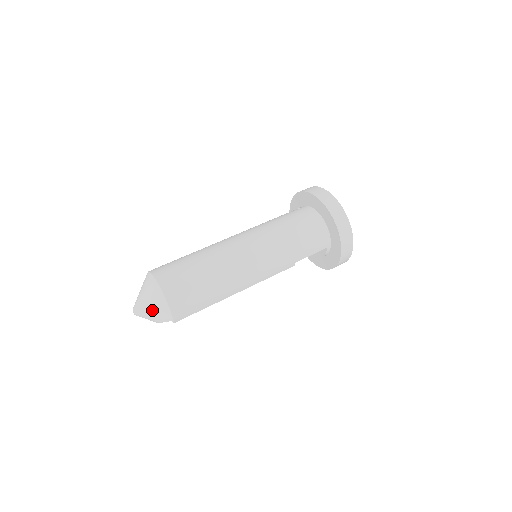
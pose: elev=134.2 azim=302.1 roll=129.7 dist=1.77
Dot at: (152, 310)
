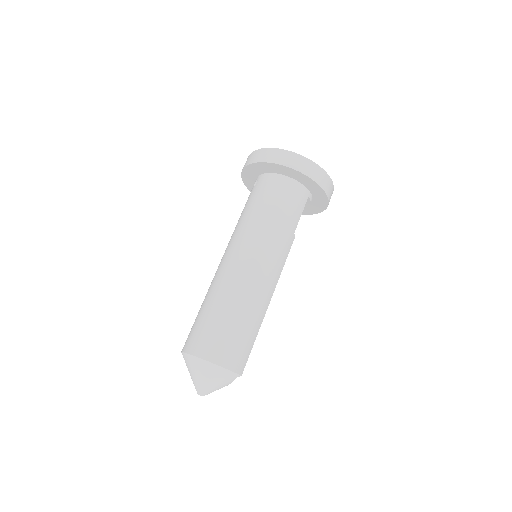
Dot at: (214, 382)
